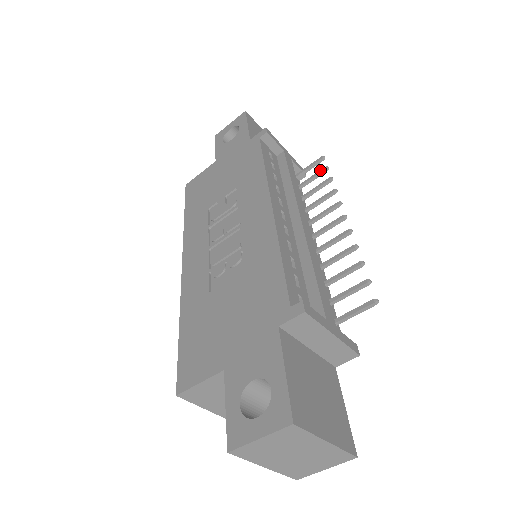
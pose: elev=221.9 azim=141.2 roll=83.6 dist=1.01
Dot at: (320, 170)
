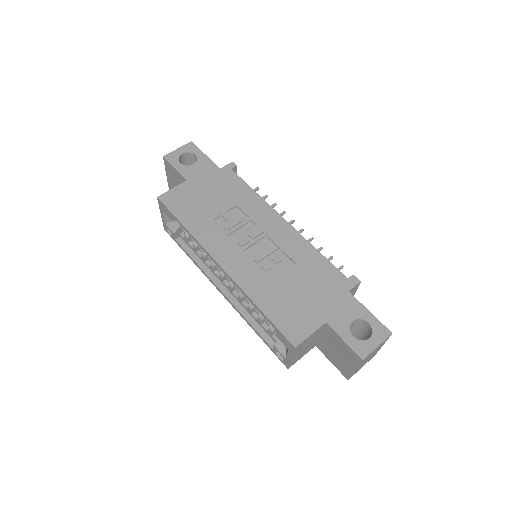
Dot at: (262, 197)
